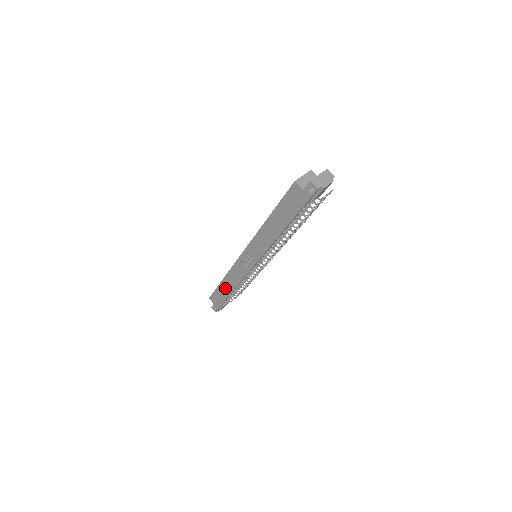
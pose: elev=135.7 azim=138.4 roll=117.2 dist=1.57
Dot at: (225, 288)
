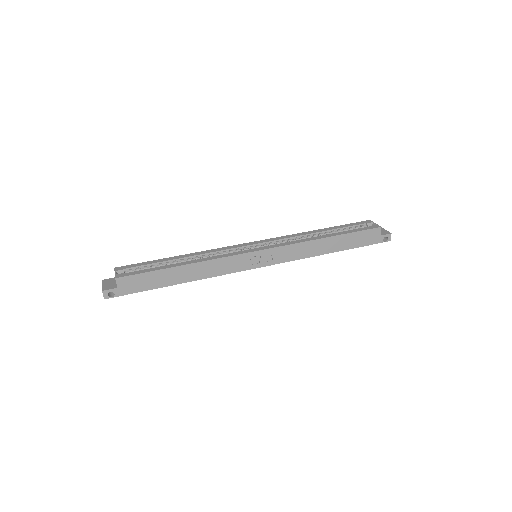
Dot at: (178, 275)
